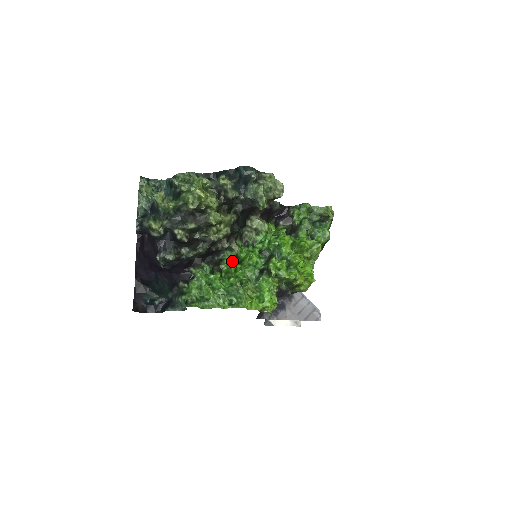
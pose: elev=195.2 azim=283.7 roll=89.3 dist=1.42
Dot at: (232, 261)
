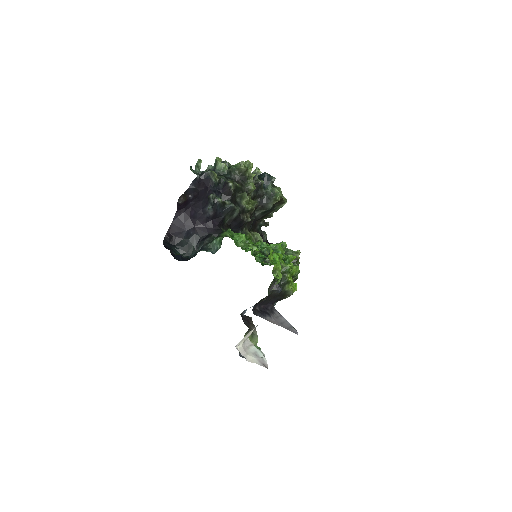
Dot at: occluded
